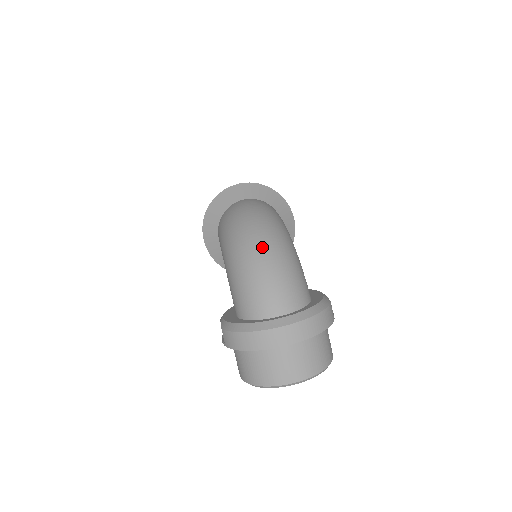
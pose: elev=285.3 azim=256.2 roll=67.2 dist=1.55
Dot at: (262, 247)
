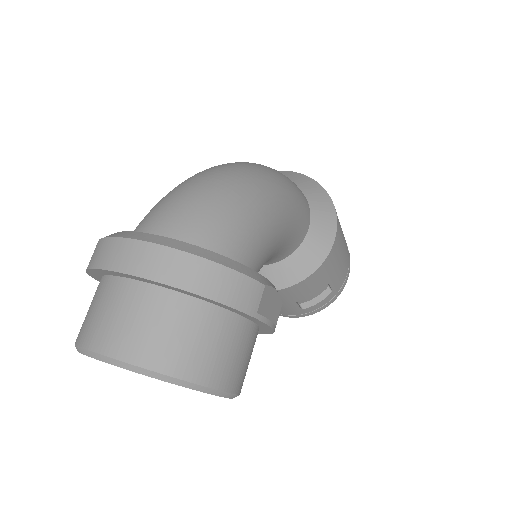
Dot at: (220, 171)
